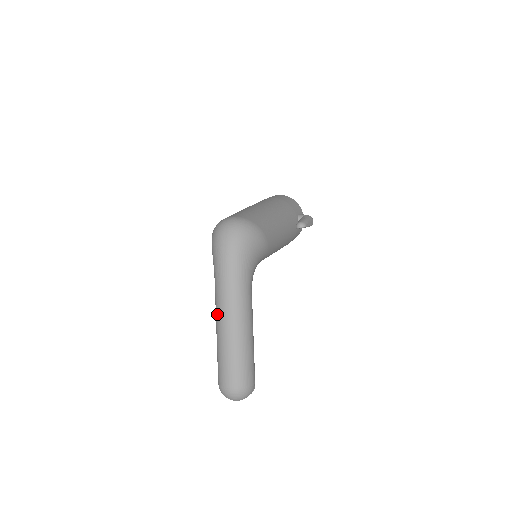
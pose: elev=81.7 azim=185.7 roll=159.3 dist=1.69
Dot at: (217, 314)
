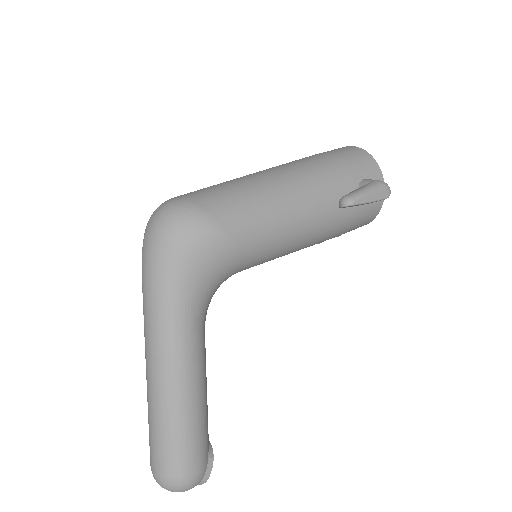
Dot at: occluded
